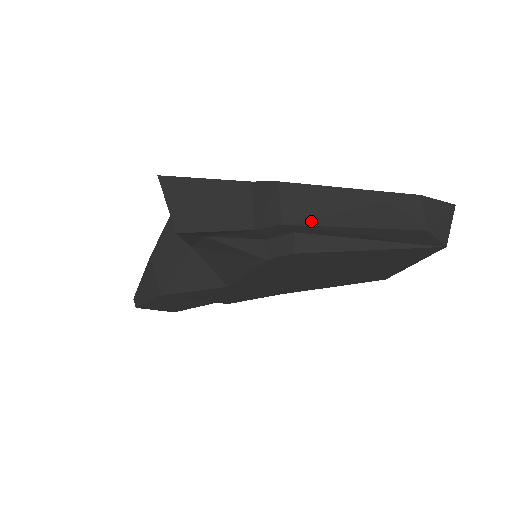
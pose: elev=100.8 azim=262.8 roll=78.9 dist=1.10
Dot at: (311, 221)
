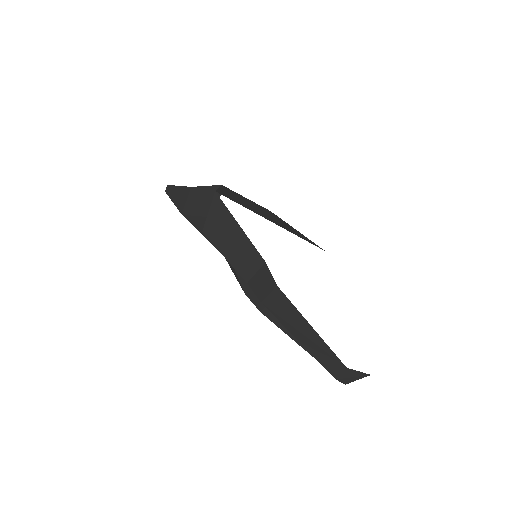
Dot at: (279, 317)
